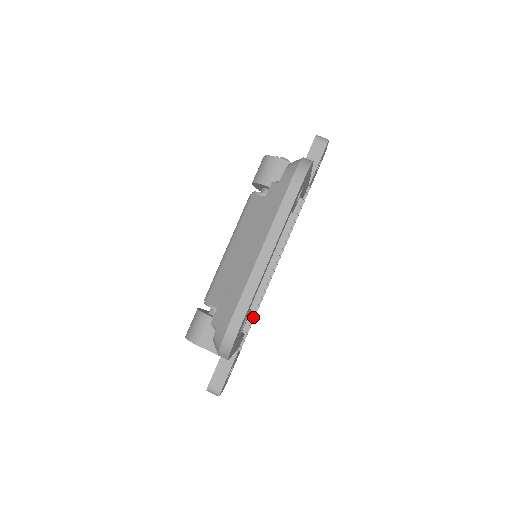
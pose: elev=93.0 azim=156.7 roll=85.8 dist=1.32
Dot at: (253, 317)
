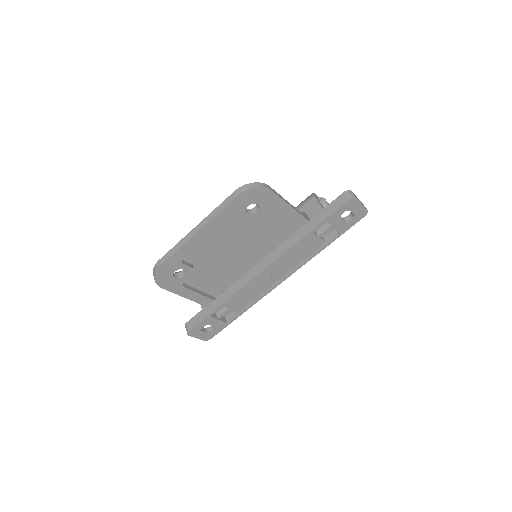
Dot at: (248, 305)
